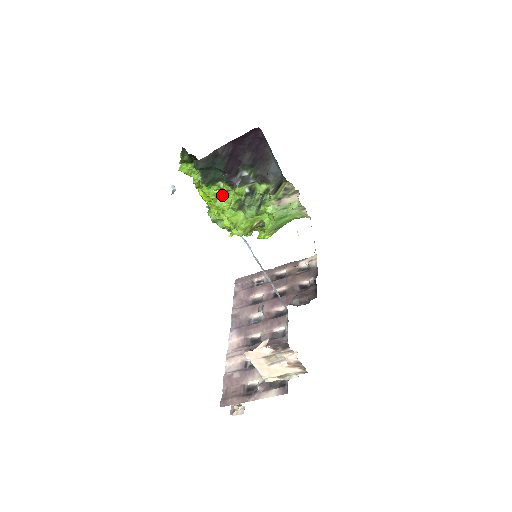
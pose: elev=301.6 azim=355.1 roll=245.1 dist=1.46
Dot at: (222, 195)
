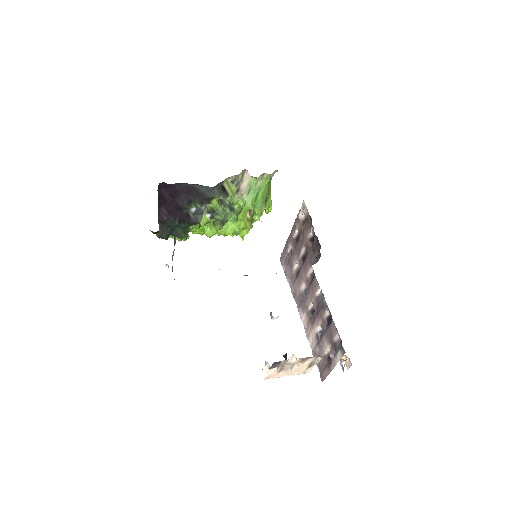
Dot at: (204, 227)
